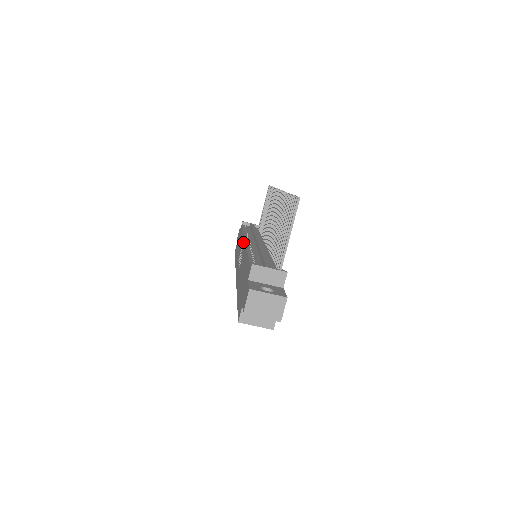
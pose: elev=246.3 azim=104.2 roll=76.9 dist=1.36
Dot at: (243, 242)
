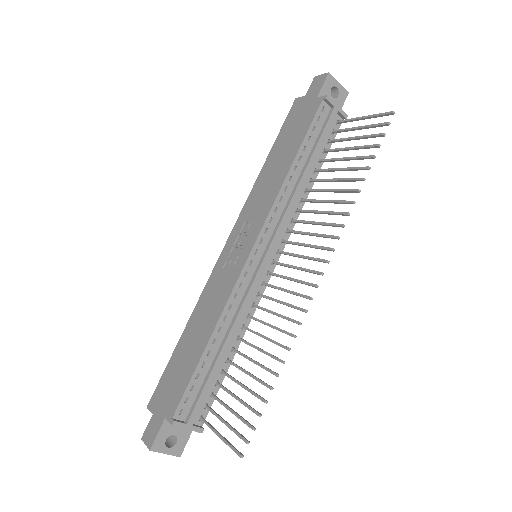
Dot at: (254, 235)
